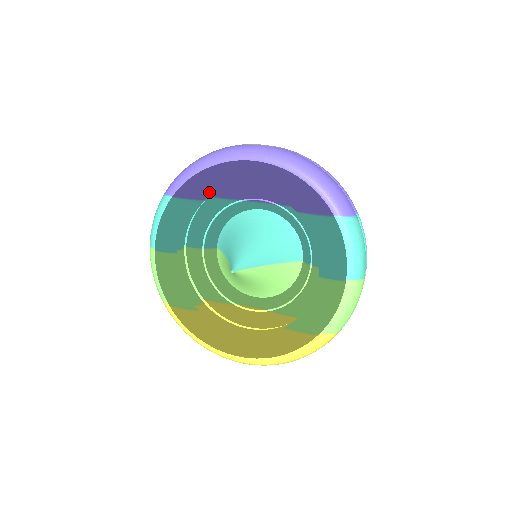
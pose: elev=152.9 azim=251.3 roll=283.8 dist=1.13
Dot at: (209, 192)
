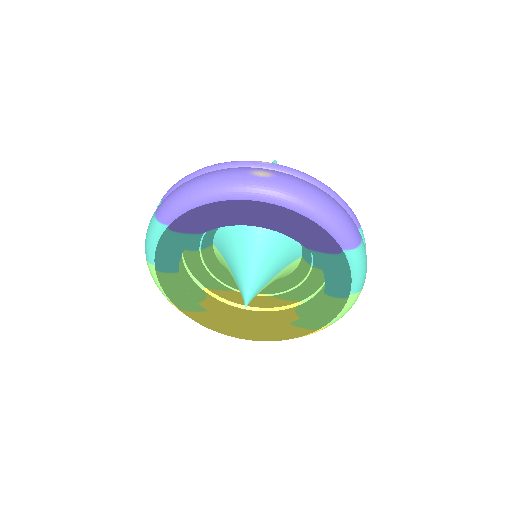
Dot at: (211, 228)
